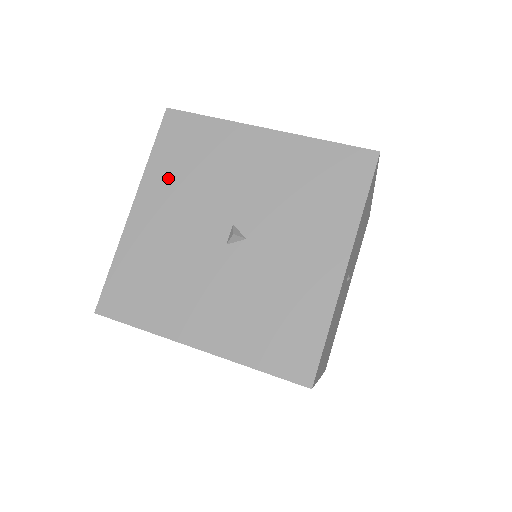
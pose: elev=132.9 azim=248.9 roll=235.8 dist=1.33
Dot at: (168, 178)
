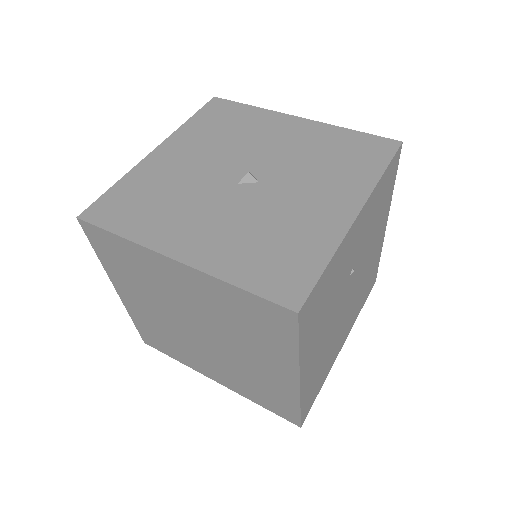
Dot at: (198, 135)
